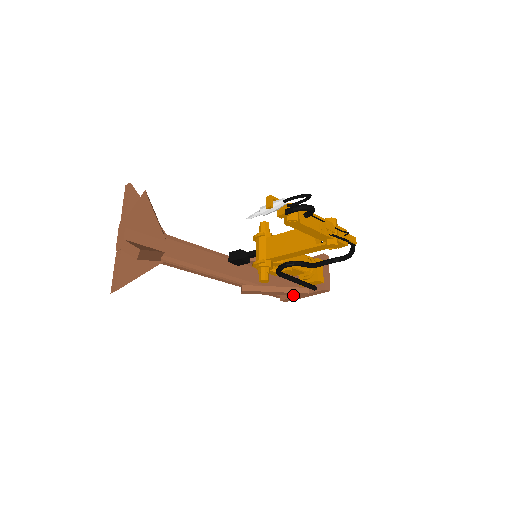
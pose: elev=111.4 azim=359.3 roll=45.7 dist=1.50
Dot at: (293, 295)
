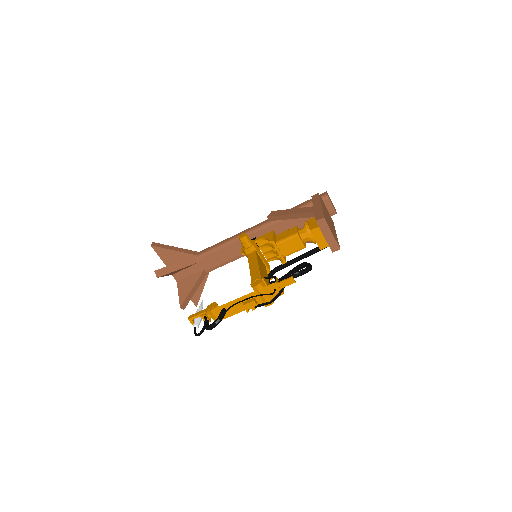
Dot at: occluded
